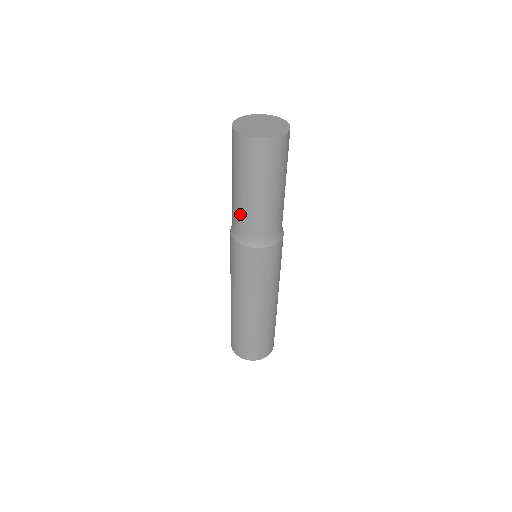
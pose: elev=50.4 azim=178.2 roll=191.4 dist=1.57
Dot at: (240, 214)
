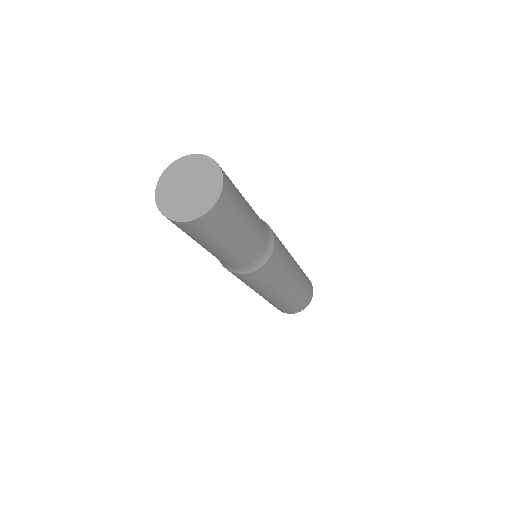
Dot at: (235, 259)
